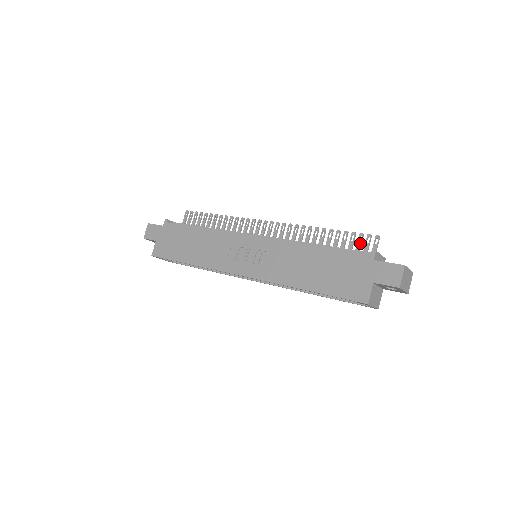
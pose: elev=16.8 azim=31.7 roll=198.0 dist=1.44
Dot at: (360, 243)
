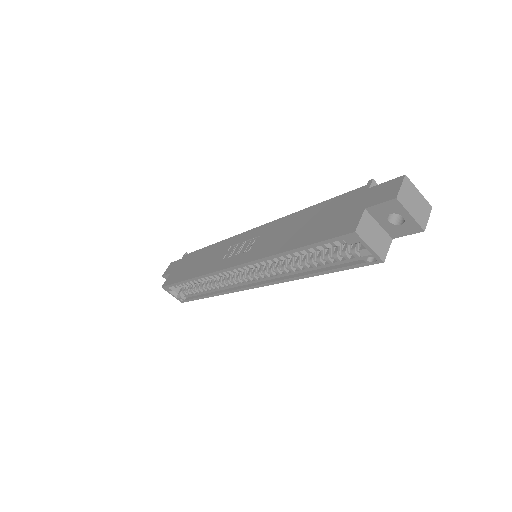
Dot at: occluded
